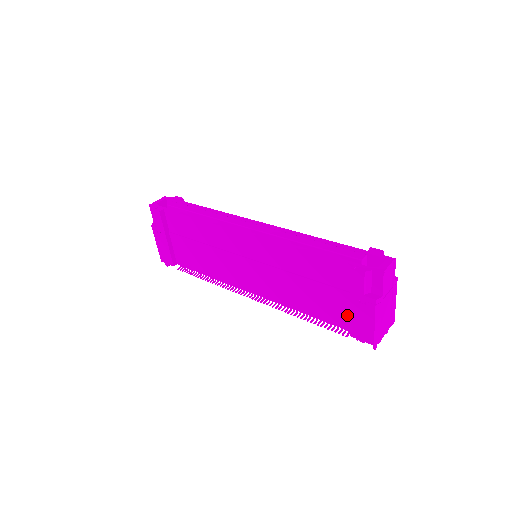
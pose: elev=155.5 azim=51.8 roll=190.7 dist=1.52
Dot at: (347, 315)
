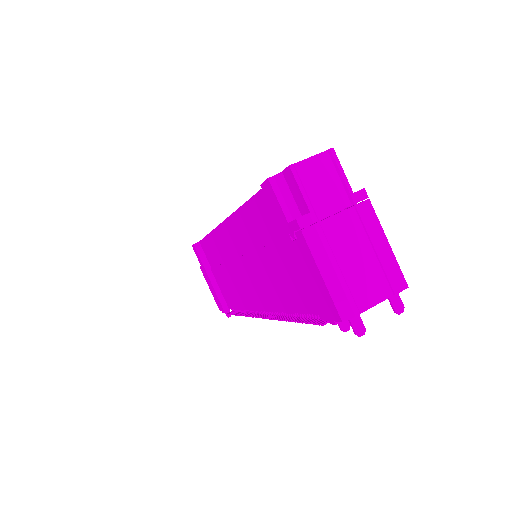
Dot at: occluded
